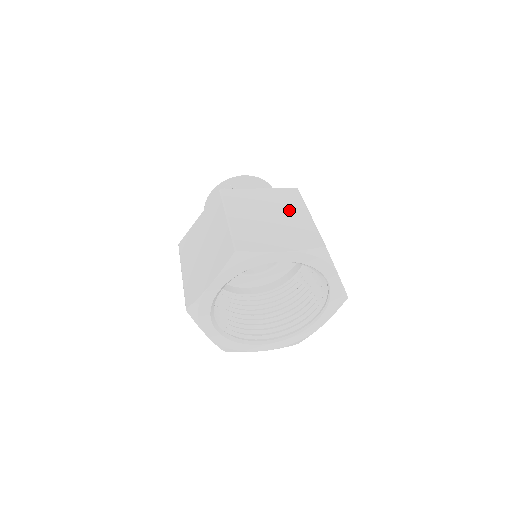
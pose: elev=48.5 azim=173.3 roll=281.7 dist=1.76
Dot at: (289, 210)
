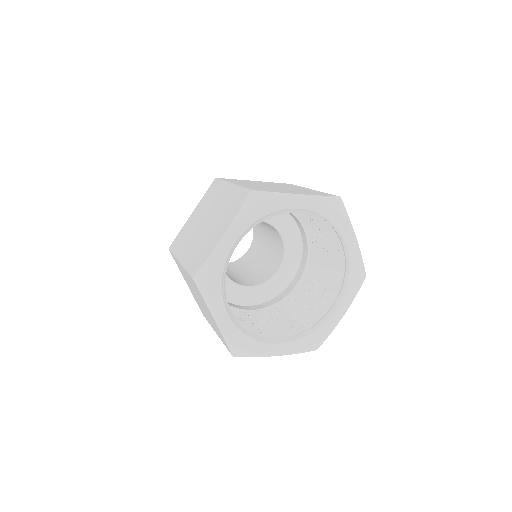
Dot at: (216, 201)
